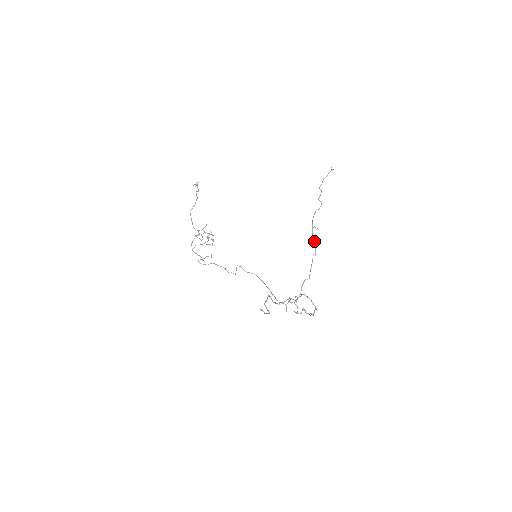
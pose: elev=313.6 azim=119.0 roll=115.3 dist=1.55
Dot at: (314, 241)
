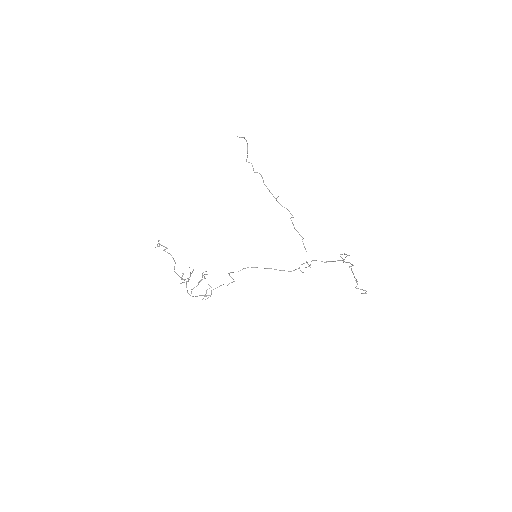
Dot at: (286, 208)
